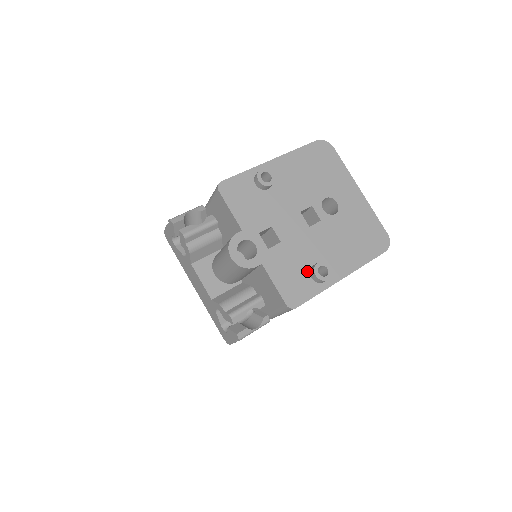
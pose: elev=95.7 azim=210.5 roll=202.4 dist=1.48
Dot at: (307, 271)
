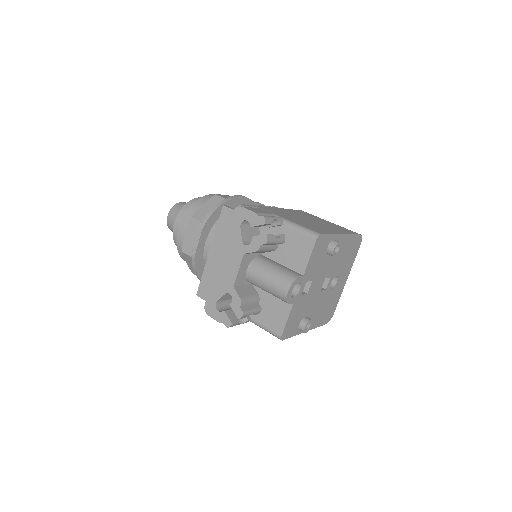
Dot at: (301, 319)
